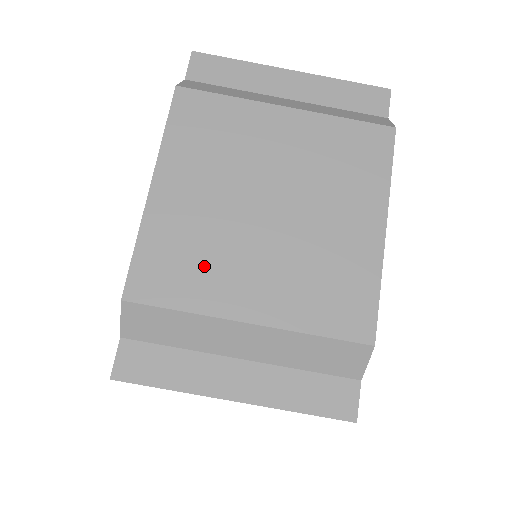
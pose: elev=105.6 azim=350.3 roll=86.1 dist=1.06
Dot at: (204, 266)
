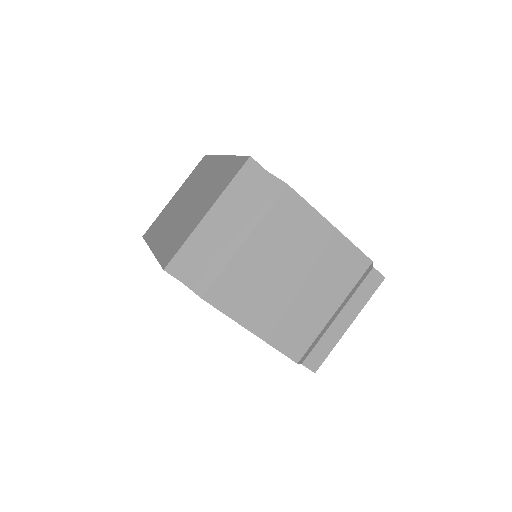
Dot at: (303, 322)
